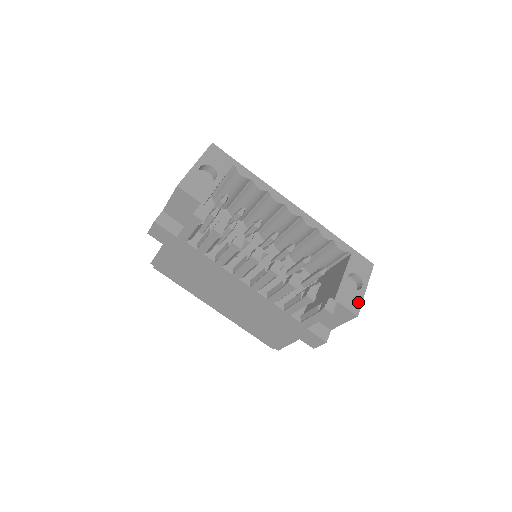
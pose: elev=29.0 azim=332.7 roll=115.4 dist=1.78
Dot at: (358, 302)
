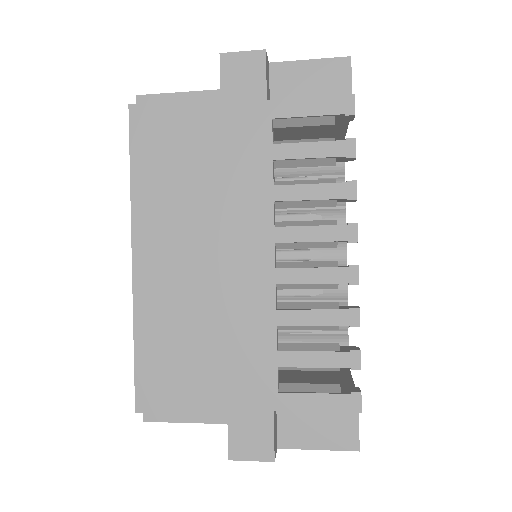
Dot at: occluded
